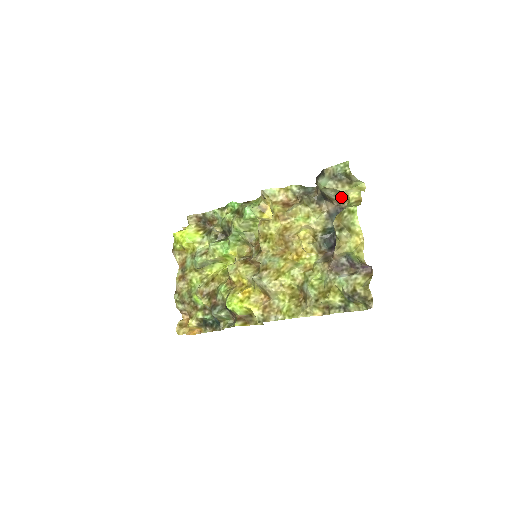
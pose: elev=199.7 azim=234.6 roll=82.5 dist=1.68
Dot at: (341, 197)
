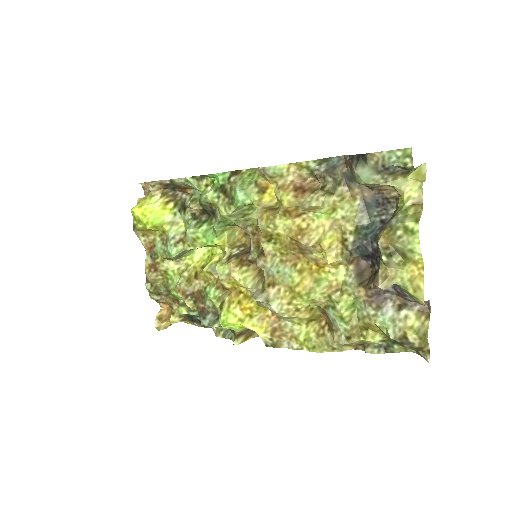
Dot at: (387, 185)
